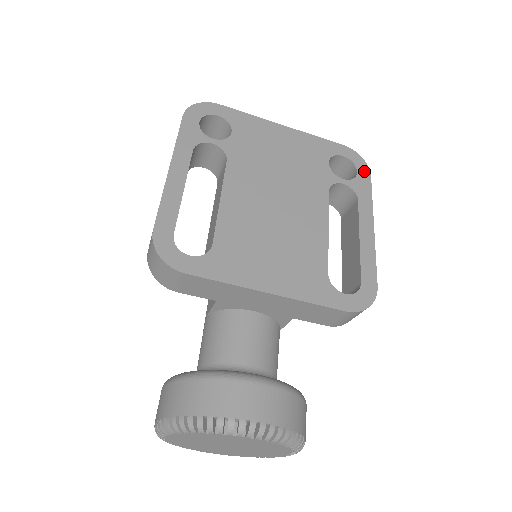
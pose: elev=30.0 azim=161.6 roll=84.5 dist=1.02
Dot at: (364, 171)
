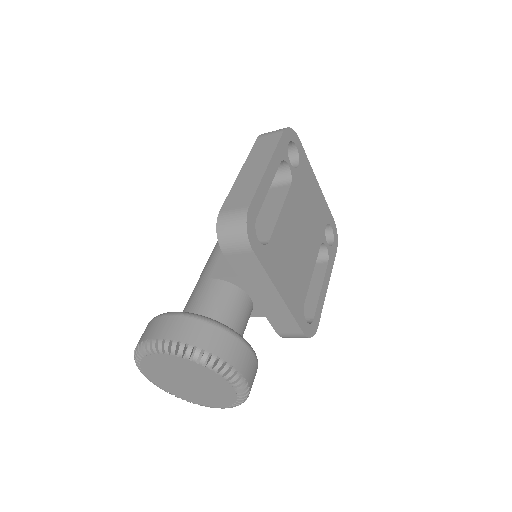
Dot at: (336, 245)
